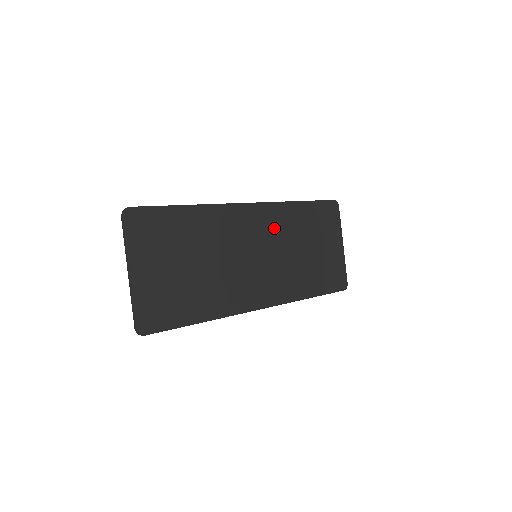
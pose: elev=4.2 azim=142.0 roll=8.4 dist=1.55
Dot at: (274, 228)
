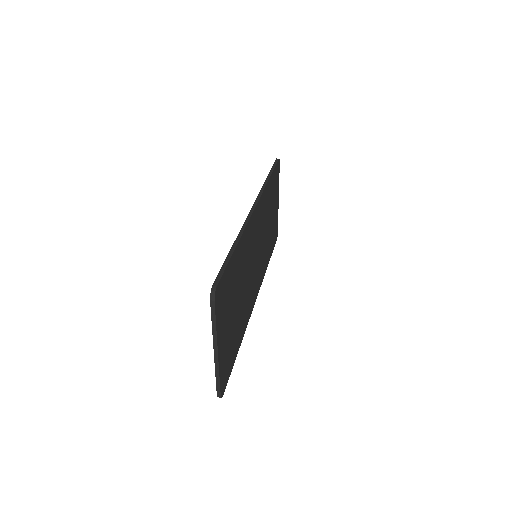
Dot at: (262, 219)
